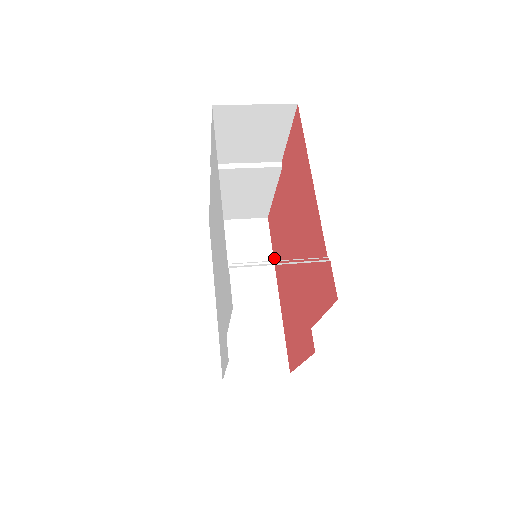
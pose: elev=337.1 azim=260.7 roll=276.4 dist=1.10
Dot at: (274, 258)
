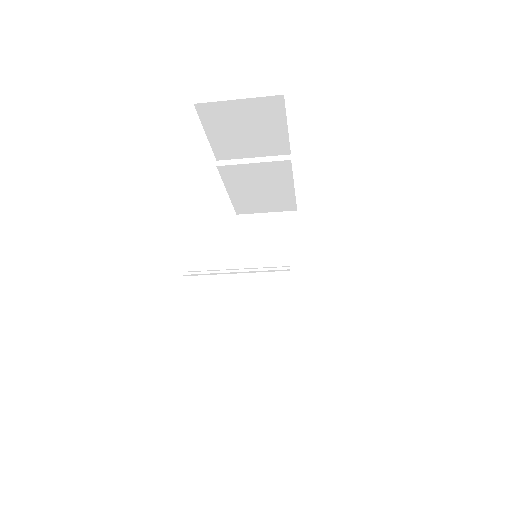
Dot at: occluded
